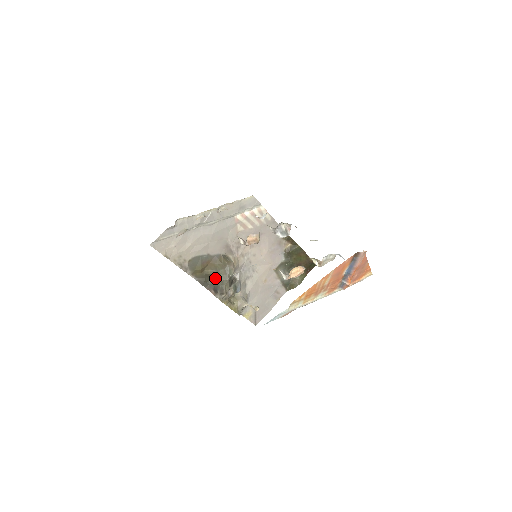
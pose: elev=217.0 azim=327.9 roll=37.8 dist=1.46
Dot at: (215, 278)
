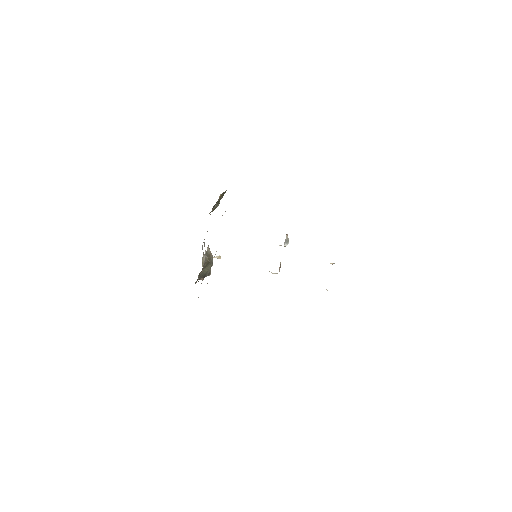
Dot at: (203, 271)
